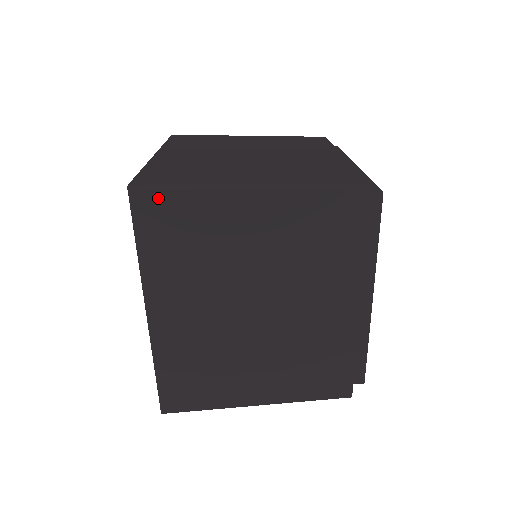
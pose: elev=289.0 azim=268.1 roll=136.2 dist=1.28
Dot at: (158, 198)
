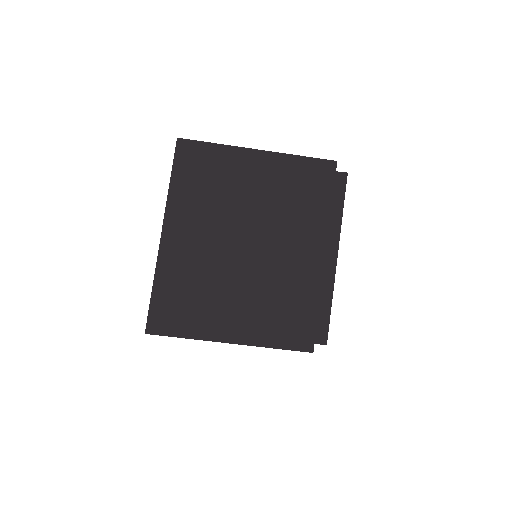
Dot at: (194, 148)
